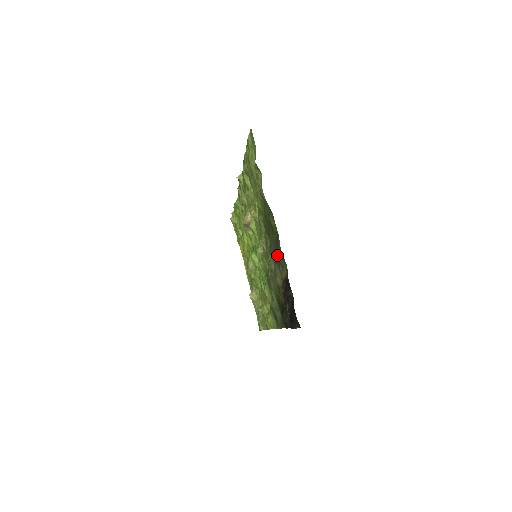
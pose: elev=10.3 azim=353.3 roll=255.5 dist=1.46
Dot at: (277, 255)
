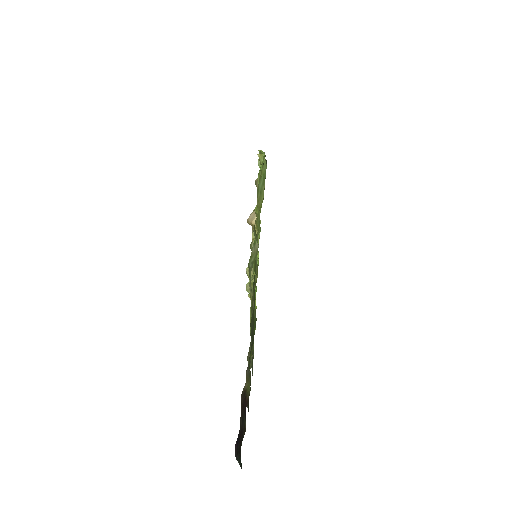
Dot at: occluded
